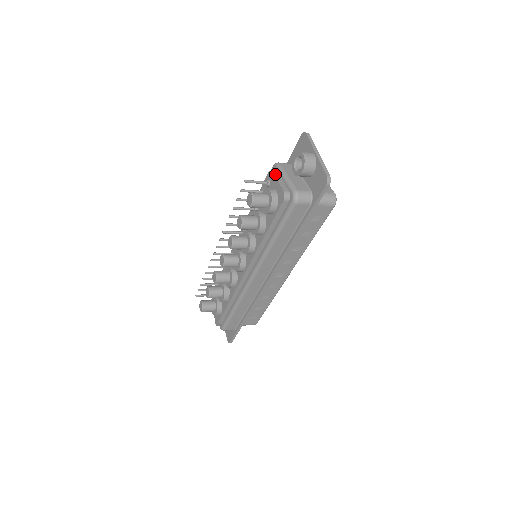
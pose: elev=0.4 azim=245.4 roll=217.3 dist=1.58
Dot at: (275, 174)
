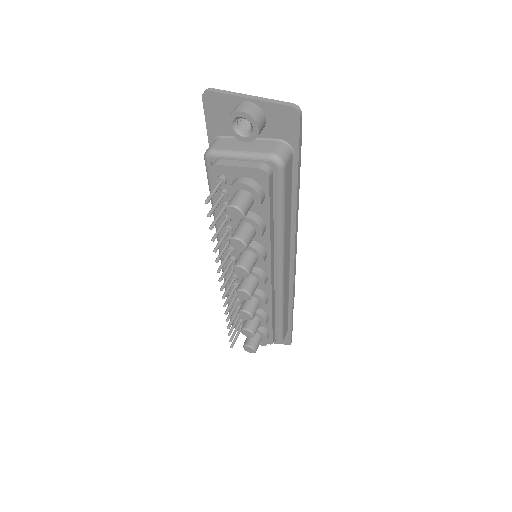
Dot at: (222, 163)
